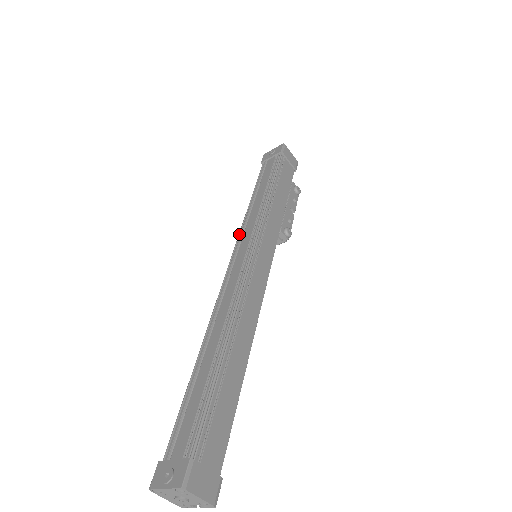
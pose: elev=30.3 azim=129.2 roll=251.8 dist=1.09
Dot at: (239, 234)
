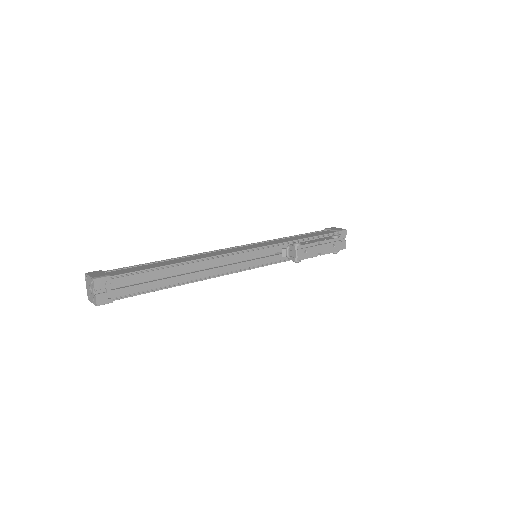
Dot at: occluded
